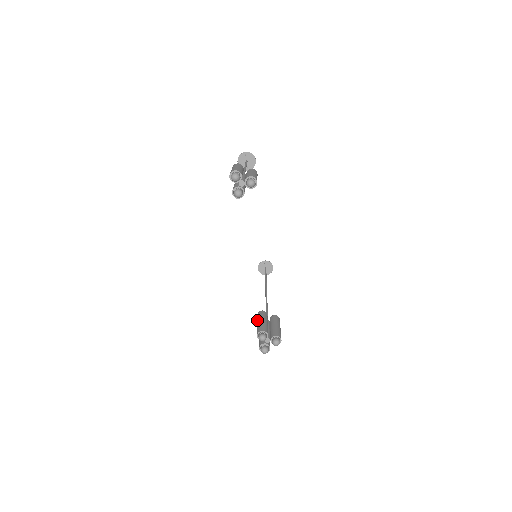
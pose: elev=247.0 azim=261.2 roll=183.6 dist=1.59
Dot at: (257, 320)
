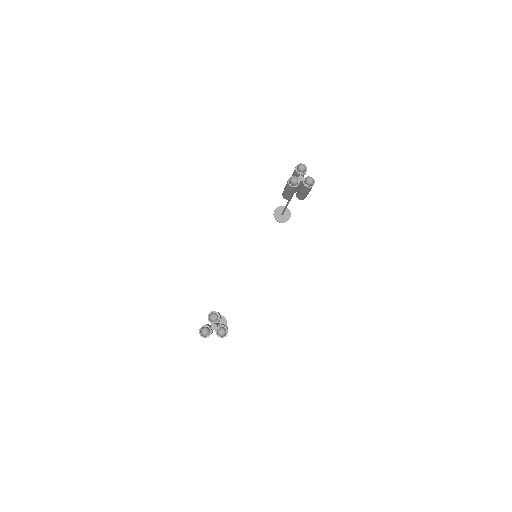
Dot at: occluded
